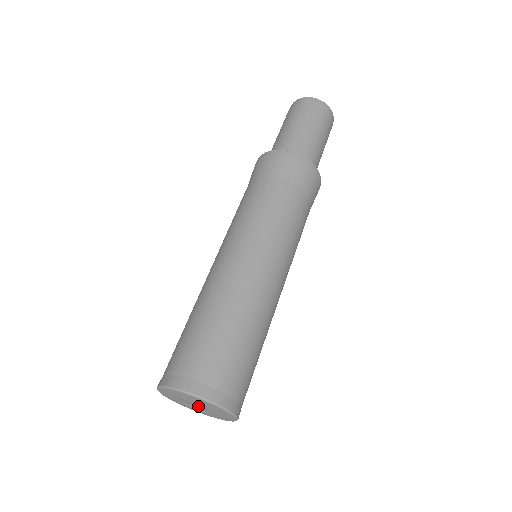
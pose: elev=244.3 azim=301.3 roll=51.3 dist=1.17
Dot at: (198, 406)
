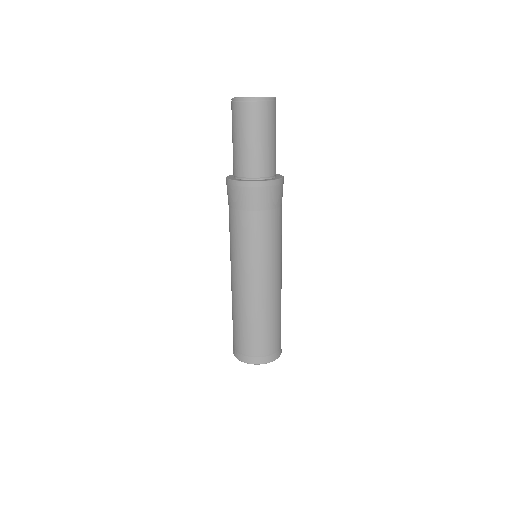
Dot at: occluded
